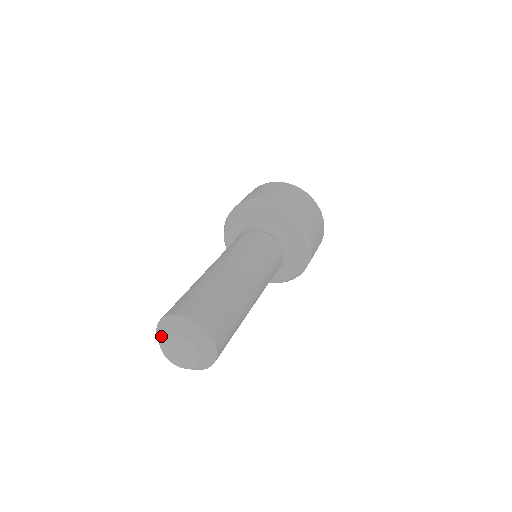
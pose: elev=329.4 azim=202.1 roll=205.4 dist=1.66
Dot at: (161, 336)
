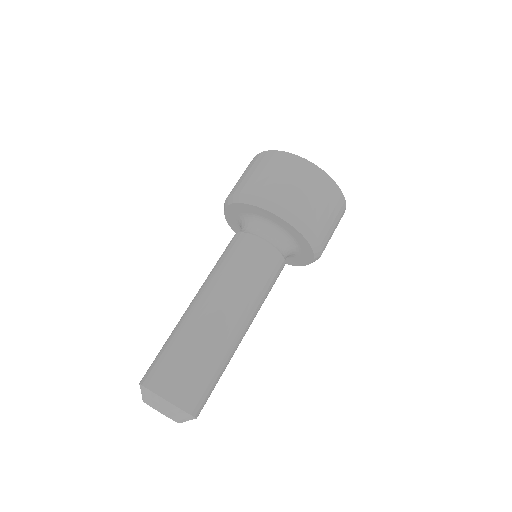
Dot at: (157, 410)
